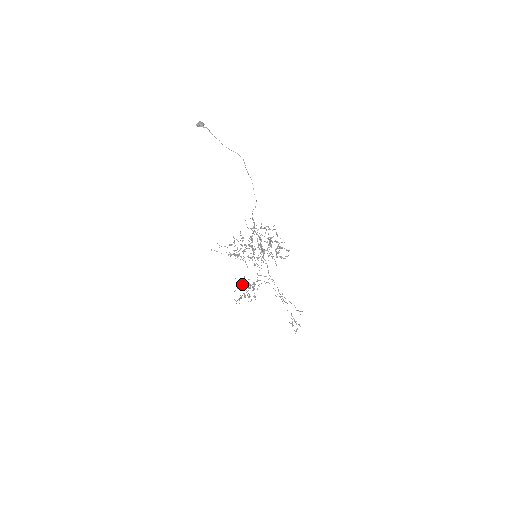
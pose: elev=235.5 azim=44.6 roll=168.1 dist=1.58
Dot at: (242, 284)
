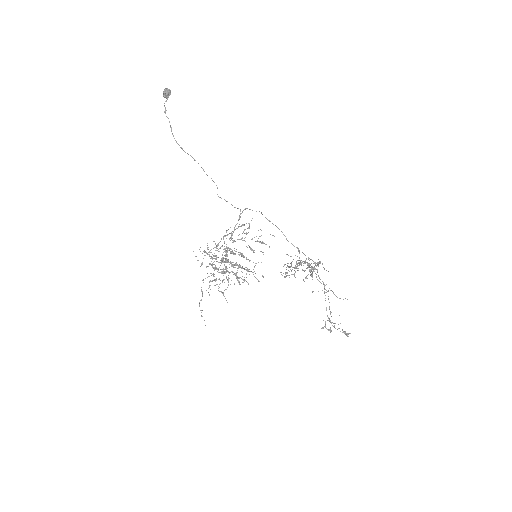
Dot at: occluded
